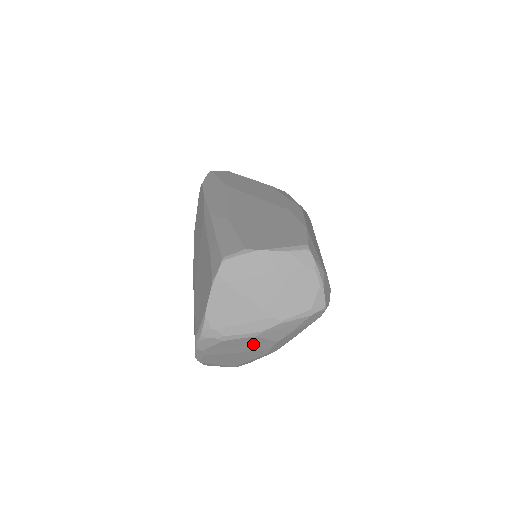
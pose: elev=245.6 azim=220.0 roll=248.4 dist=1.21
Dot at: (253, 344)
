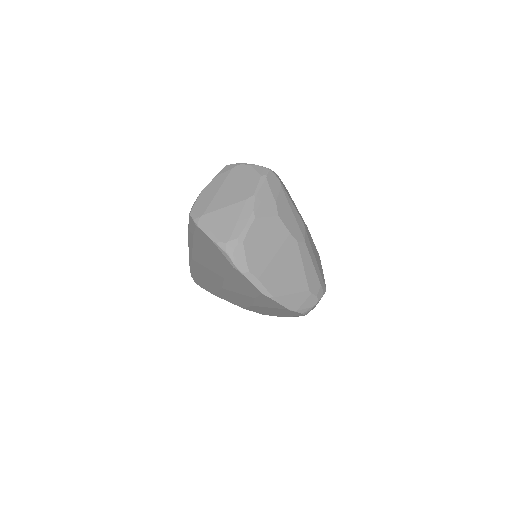
Dot at: (268, 233)
